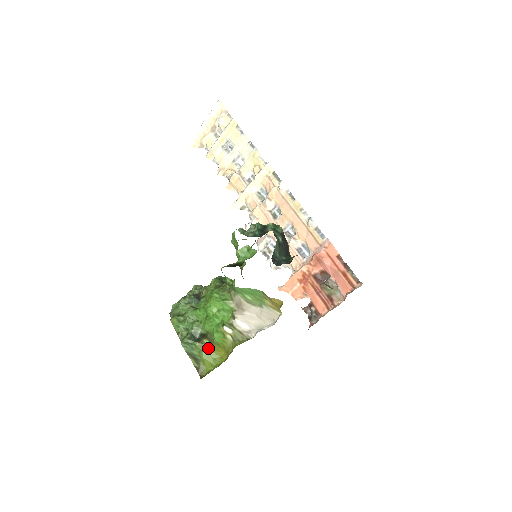
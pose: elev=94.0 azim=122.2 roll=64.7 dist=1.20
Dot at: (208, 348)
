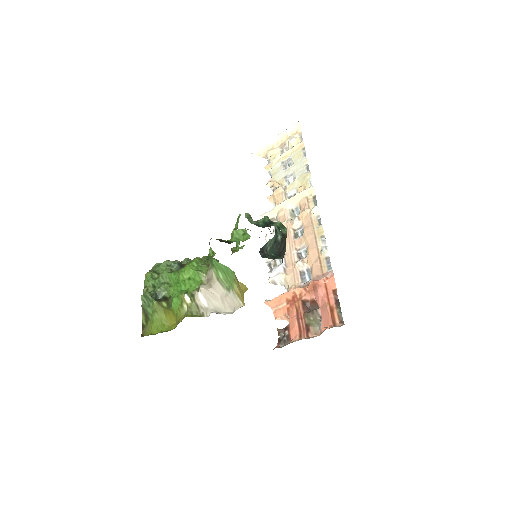
Dot at: (163, 311)
